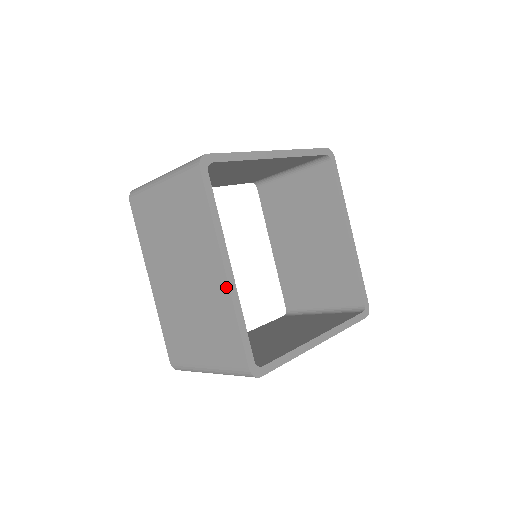
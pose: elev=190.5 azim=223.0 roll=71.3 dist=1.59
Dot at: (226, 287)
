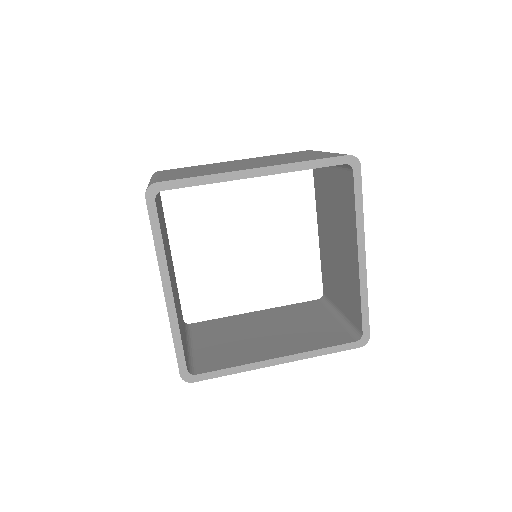
Dot at: (166, 305)
